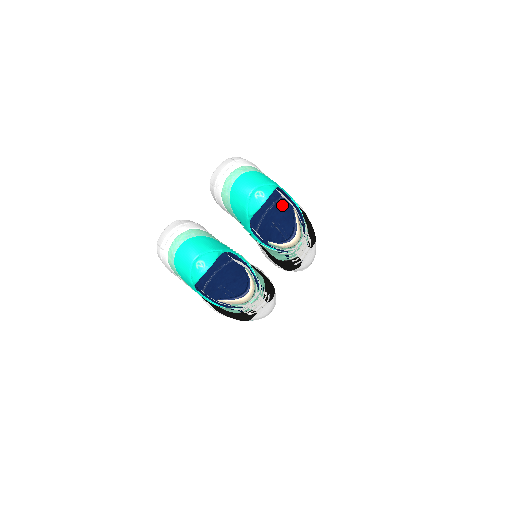
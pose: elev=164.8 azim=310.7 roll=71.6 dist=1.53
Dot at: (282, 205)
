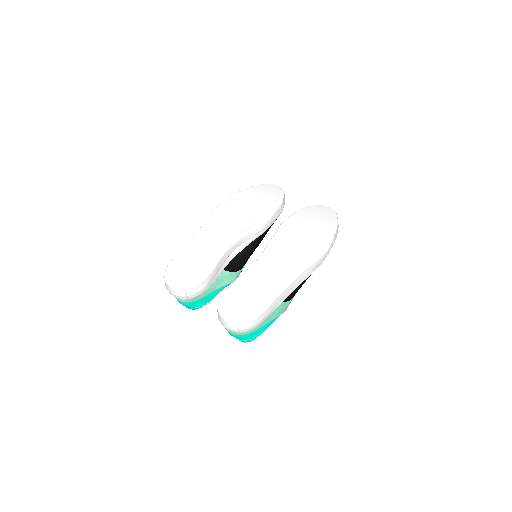
Dot at: occluded
